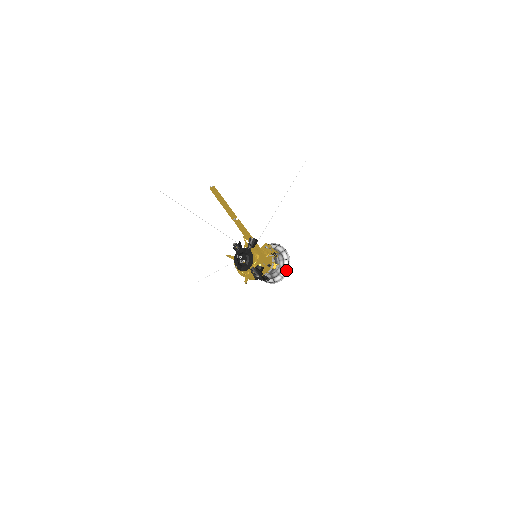
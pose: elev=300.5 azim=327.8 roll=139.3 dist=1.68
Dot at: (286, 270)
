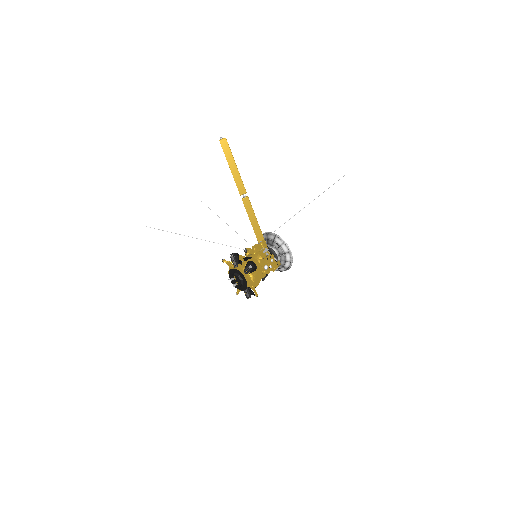
Dot at: (286, 268)
